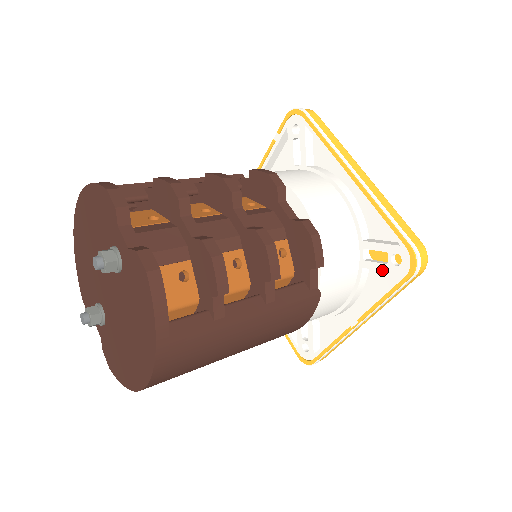
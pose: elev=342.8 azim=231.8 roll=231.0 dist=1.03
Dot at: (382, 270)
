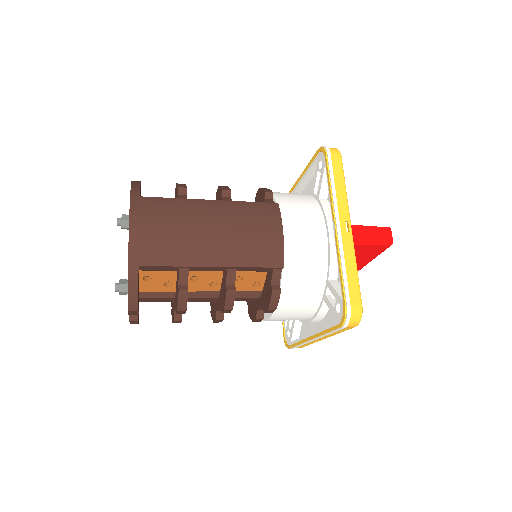
Dot at: (321, 180)
